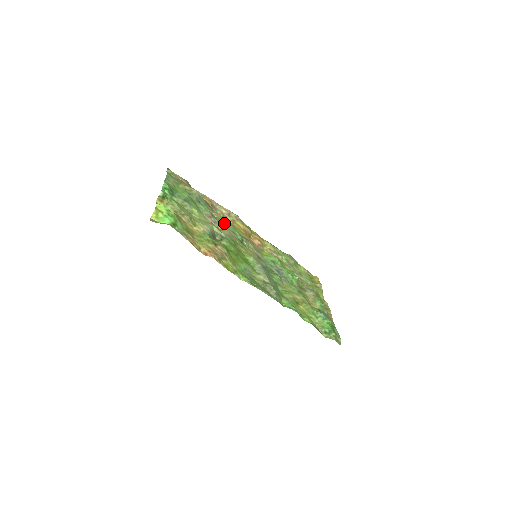
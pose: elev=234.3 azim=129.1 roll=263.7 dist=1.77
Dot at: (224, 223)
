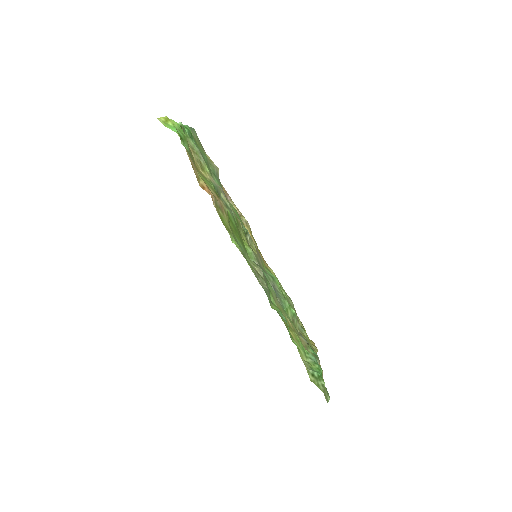
Dot at: (233, 208)
